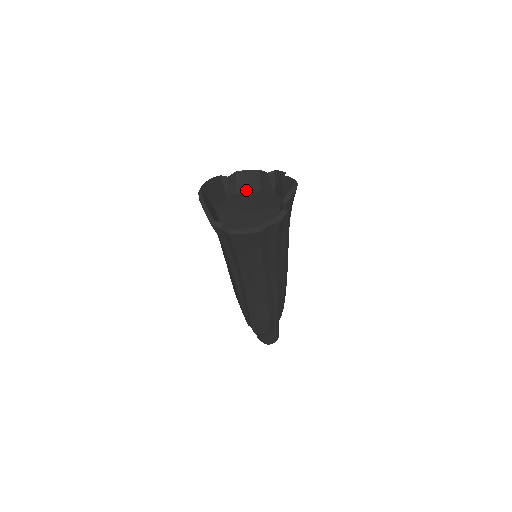
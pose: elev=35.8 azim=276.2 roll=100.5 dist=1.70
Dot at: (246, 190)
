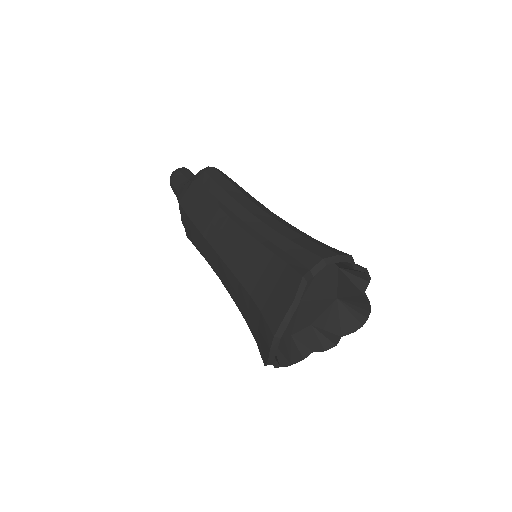
Dot at: occluded
